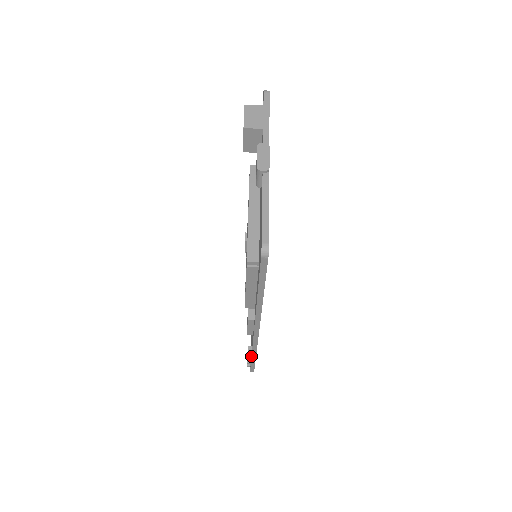
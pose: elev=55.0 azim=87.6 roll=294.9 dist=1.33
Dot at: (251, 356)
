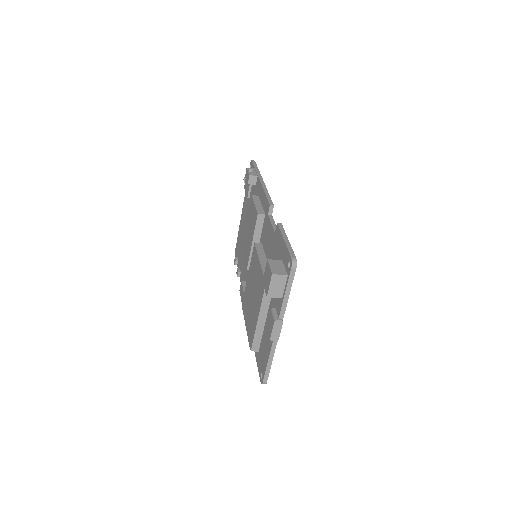
Dot at: occluded
